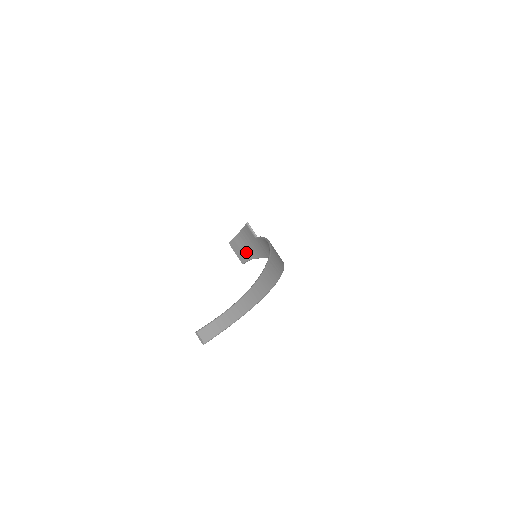
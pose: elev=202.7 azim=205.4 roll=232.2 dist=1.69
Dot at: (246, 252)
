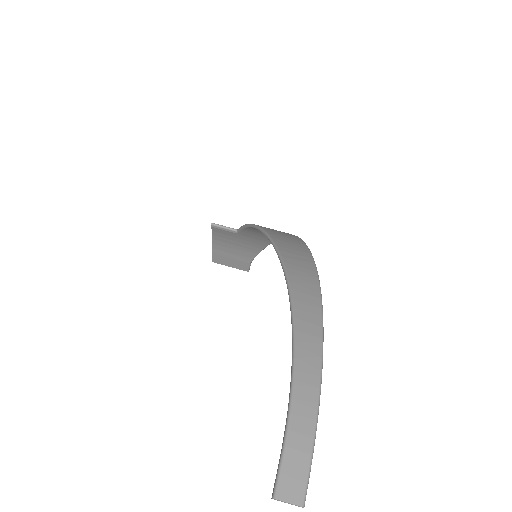
Dot at: (240, 256)
